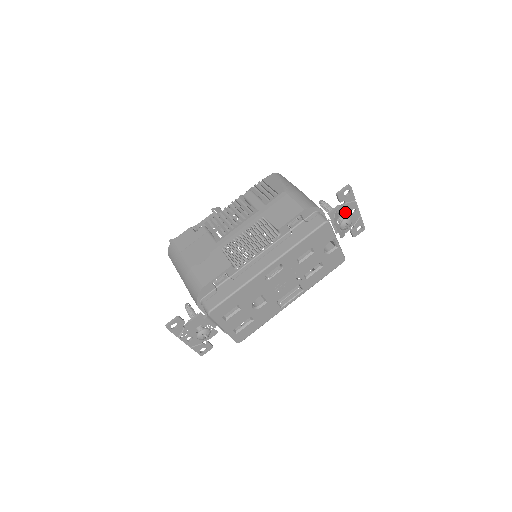
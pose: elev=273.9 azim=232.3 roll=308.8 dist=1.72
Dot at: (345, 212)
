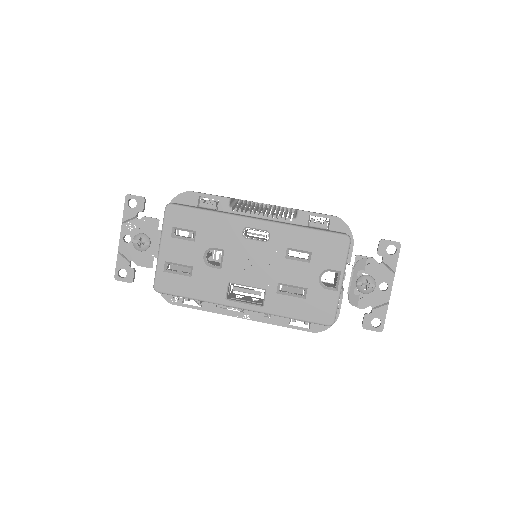
Dot at: (375, 274)
